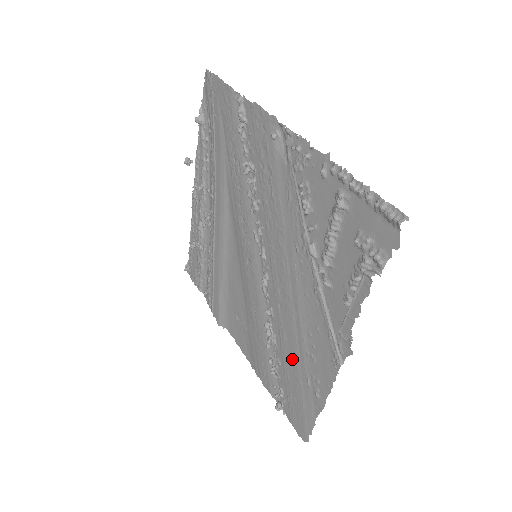
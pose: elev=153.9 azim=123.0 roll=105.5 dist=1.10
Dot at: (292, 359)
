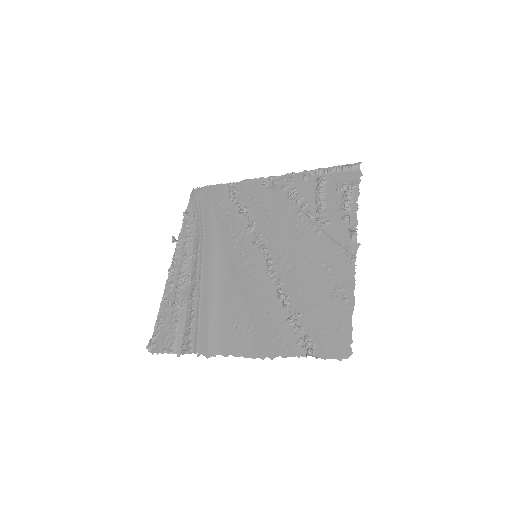
Dot at: (312, 296)
